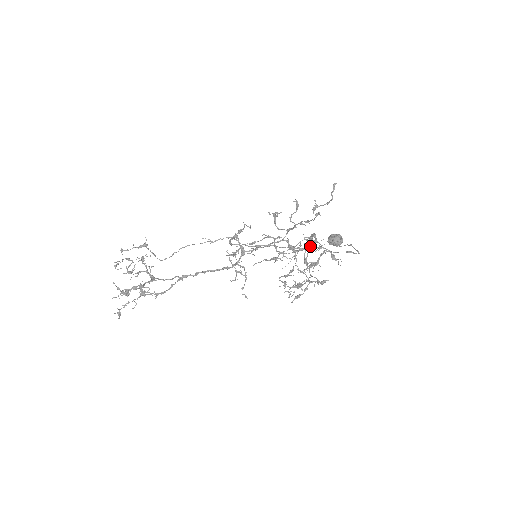
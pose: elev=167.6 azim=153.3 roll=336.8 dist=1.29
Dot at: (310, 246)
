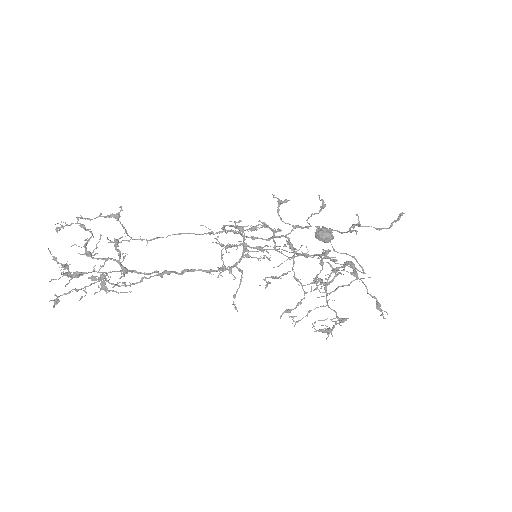
Dot at: (350, 282)
